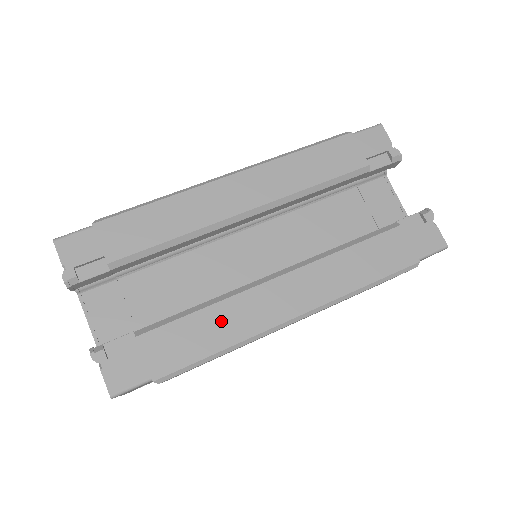
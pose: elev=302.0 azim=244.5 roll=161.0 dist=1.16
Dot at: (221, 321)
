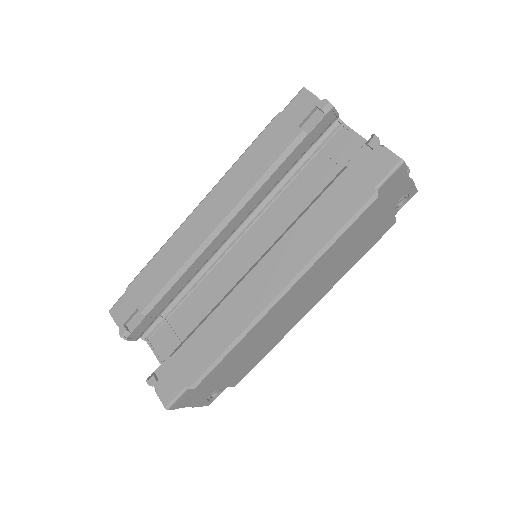
Dot at: (222, 323)
